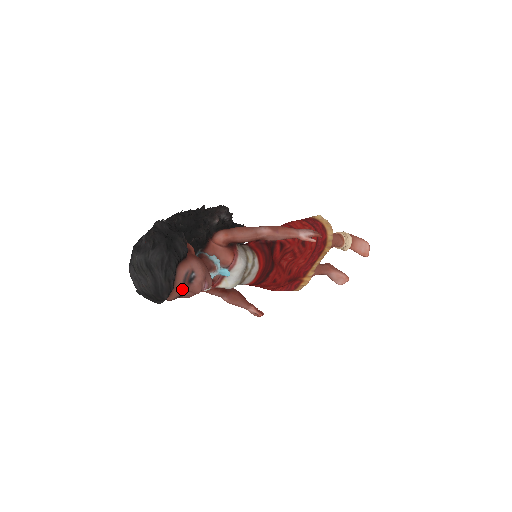
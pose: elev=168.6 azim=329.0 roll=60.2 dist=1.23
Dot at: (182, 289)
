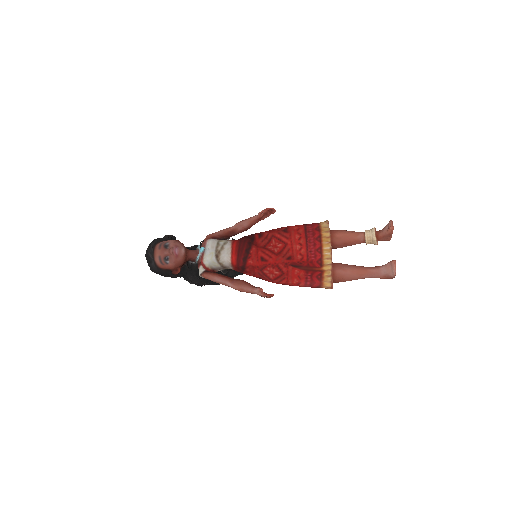
Dot at: (160, 251)
